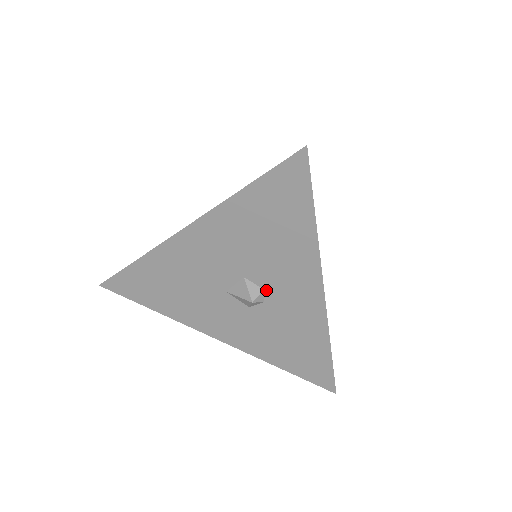
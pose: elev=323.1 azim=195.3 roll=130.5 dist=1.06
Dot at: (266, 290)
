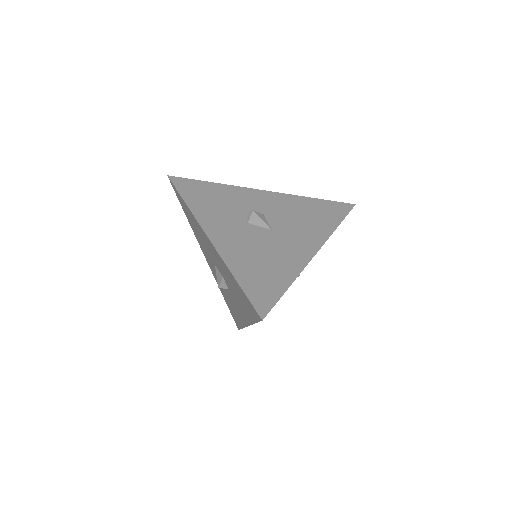
Dot at: (229, 291)
